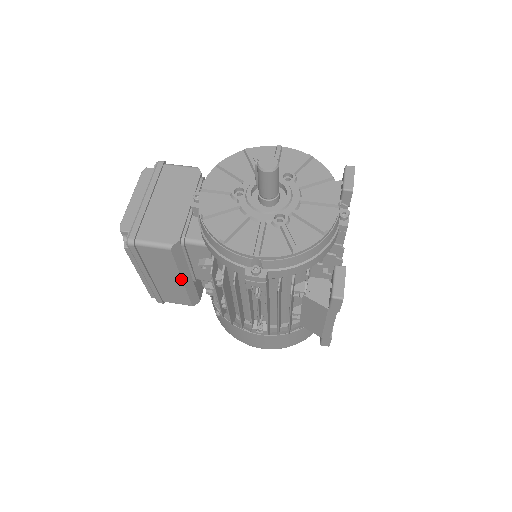
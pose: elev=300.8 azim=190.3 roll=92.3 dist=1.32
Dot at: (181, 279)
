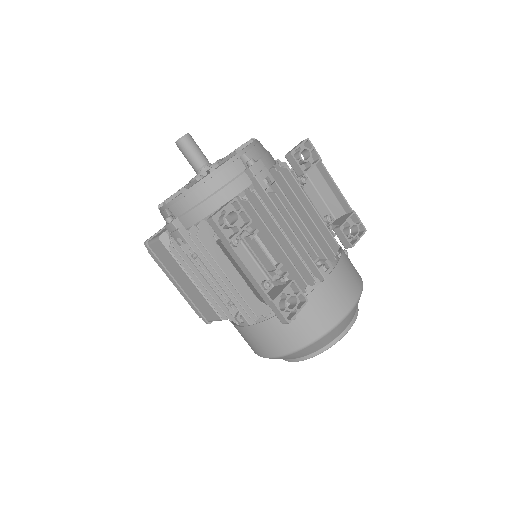
Dot at: (189, 278)
